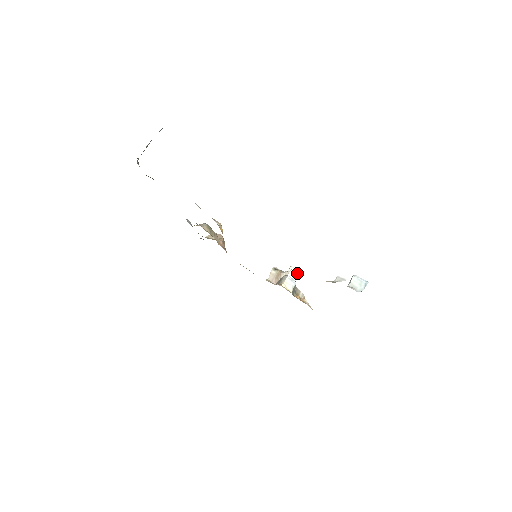
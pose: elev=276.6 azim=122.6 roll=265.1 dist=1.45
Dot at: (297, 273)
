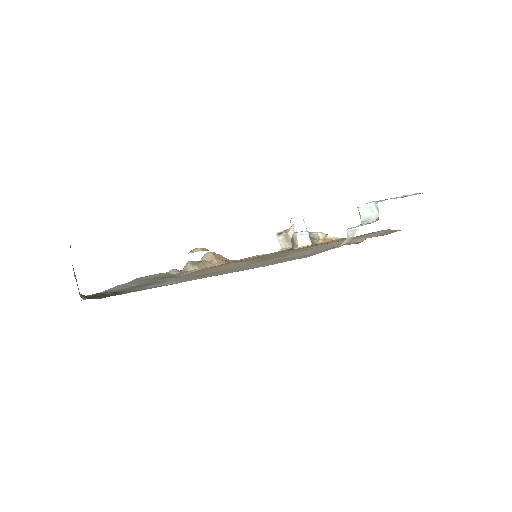
Dot at: (300, 220)
